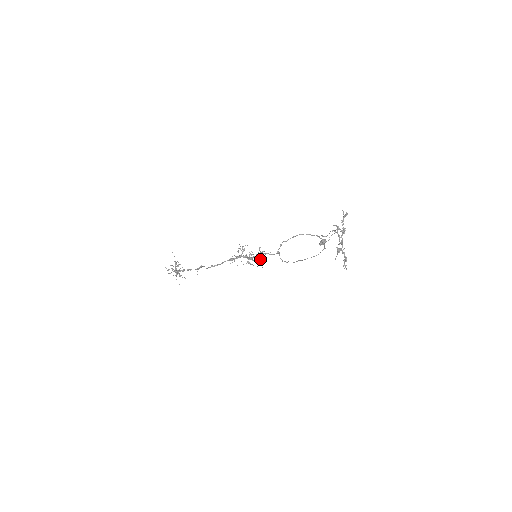
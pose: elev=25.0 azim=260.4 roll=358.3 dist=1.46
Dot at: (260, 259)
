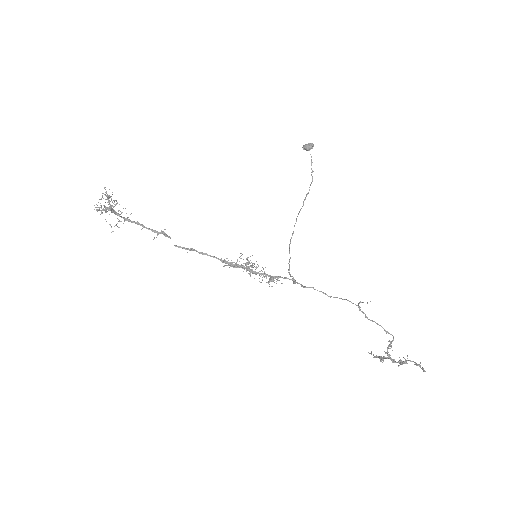
Dot at: occluded
